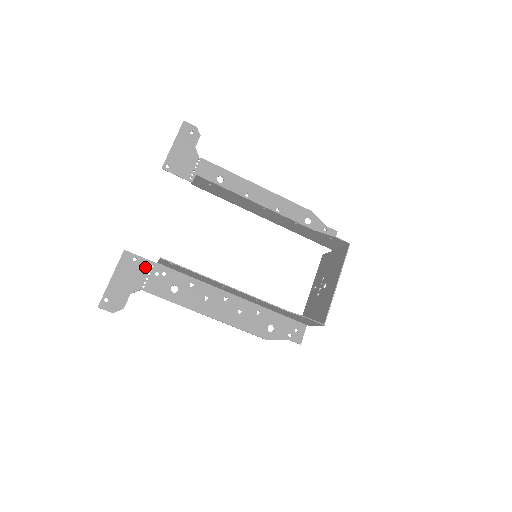
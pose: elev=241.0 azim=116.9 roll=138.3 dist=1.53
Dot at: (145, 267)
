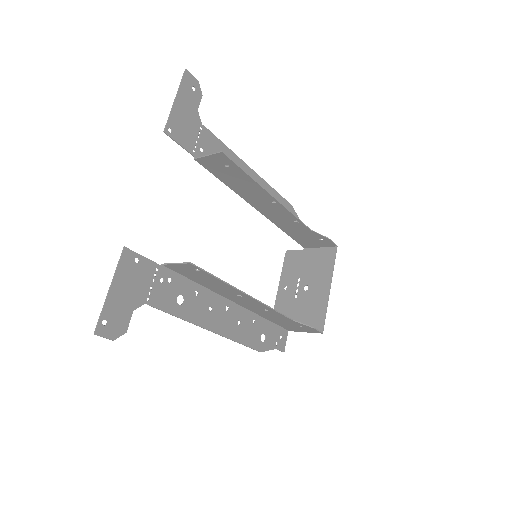
Dot at: (149, 271)
